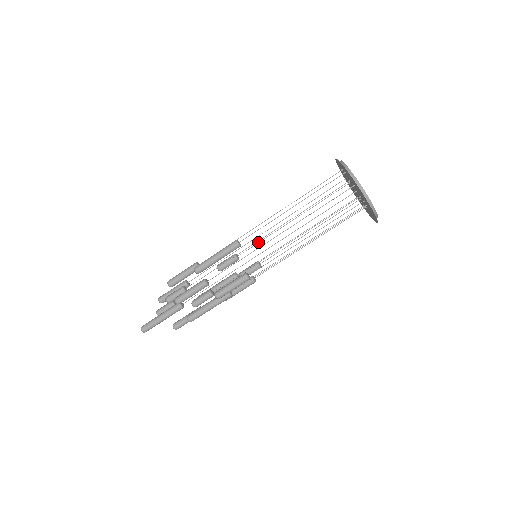
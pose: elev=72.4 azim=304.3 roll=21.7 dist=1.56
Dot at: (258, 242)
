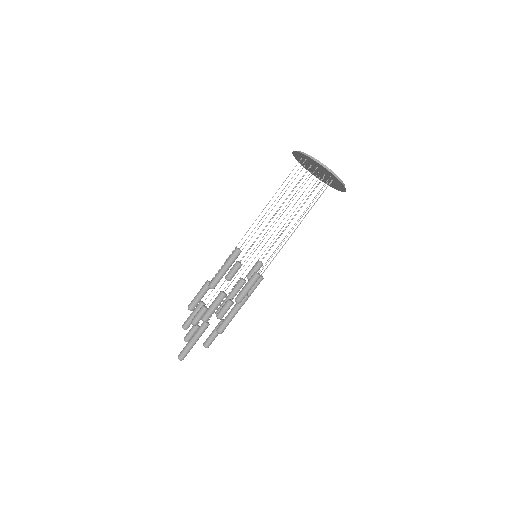
Dot at: (253, 244)
